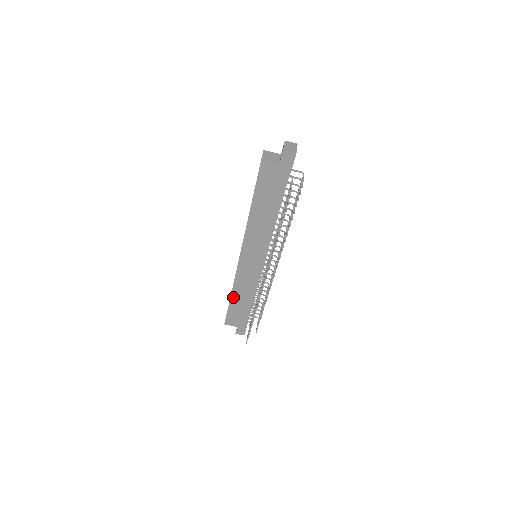
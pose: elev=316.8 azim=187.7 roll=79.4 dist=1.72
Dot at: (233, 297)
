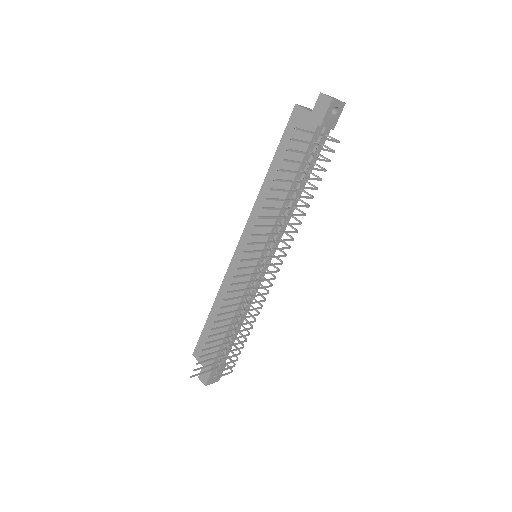
Dot at: (213, 311)
